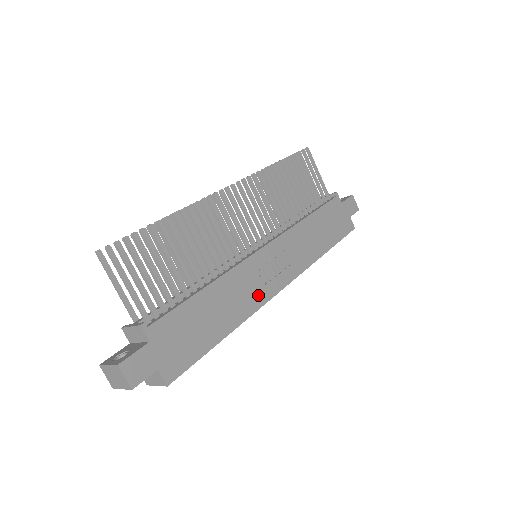
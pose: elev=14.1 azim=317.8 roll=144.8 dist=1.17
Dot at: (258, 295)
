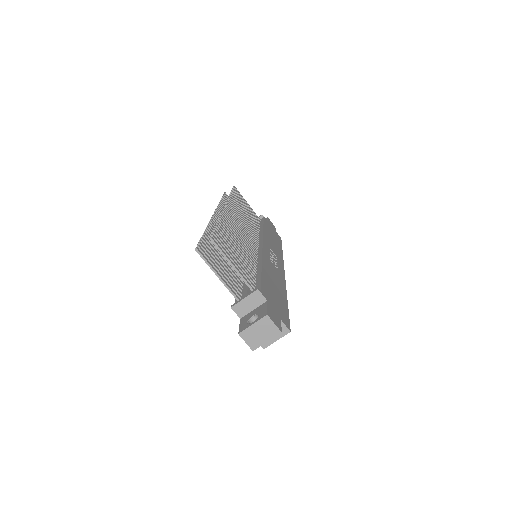
Dot at: (280, 276)
